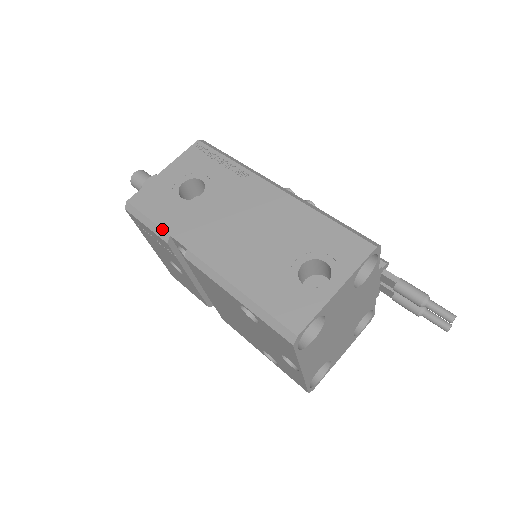
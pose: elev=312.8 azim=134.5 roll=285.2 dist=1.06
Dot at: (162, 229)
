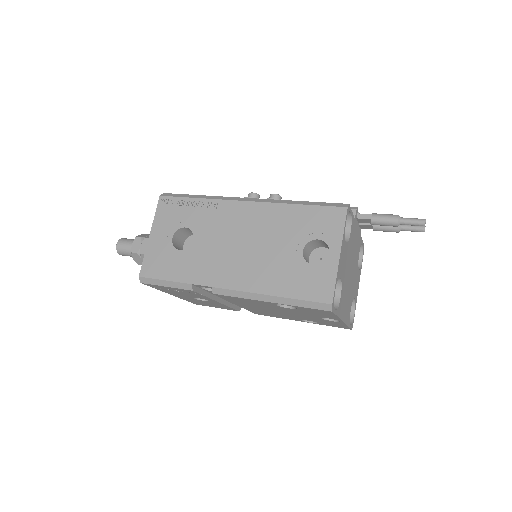
Dot at: (182, 283)
